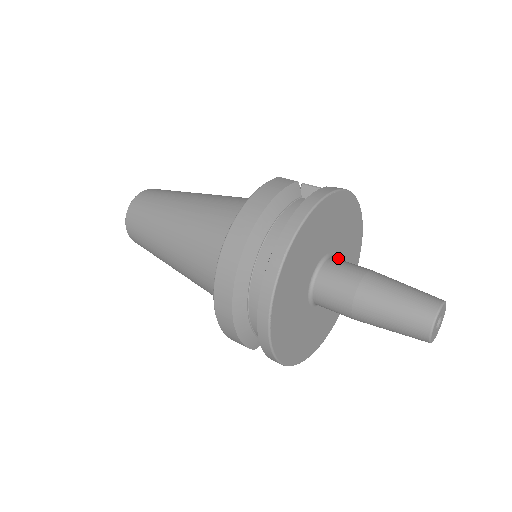
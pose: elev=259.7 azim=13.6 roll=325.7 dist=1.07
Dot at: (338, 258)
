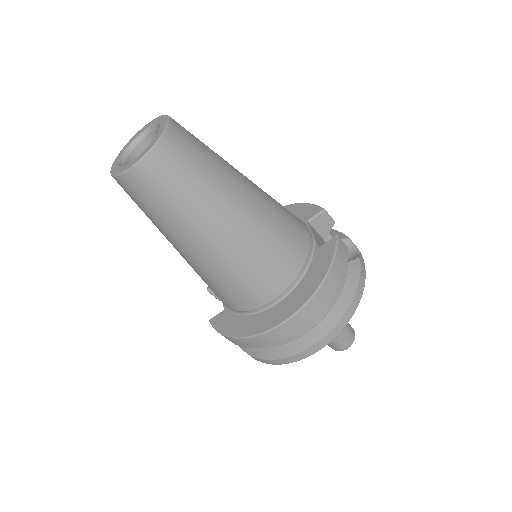
Dot at: occluded
